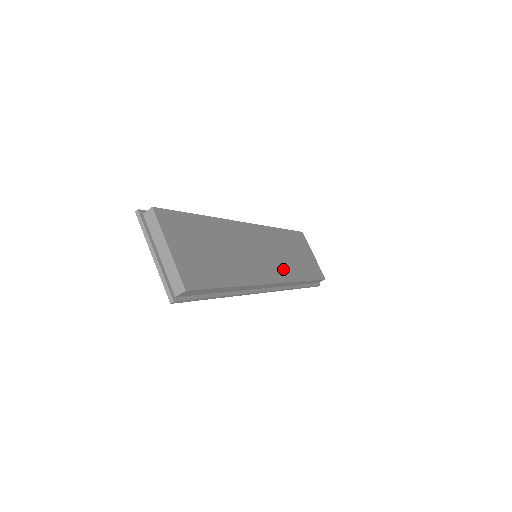
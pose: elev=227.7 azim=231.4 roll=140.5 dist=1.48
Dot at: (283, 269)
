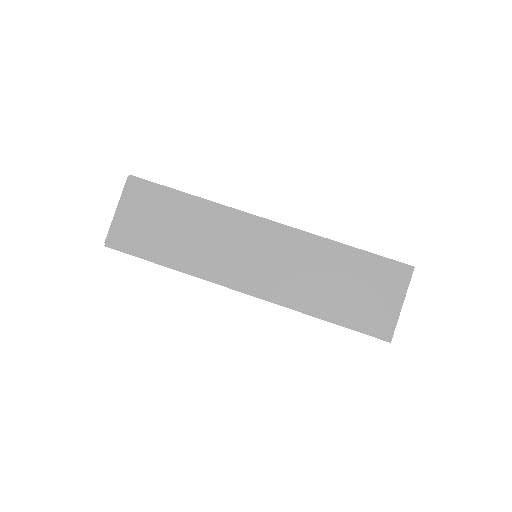
Dot at: (282, 285)
